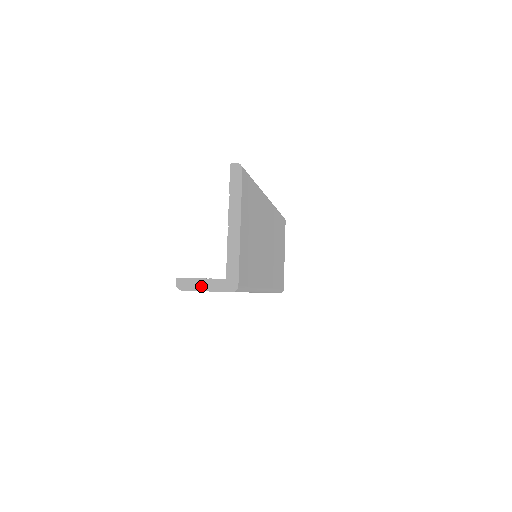
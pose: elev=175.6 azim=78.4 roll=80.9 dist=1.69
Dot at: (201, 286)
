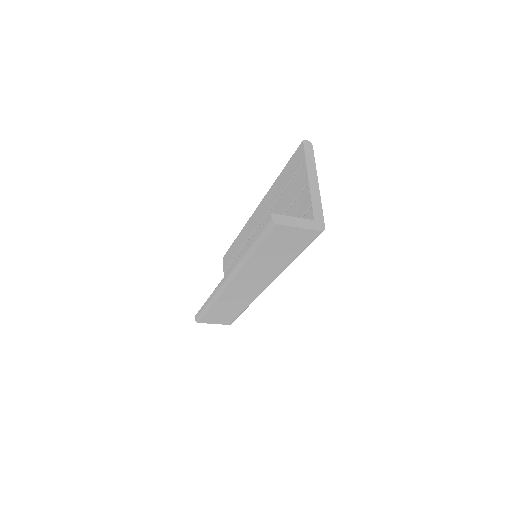
Dot at: (294, 223)
